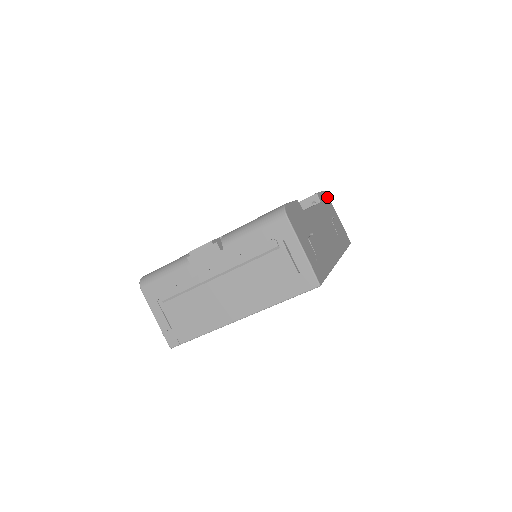
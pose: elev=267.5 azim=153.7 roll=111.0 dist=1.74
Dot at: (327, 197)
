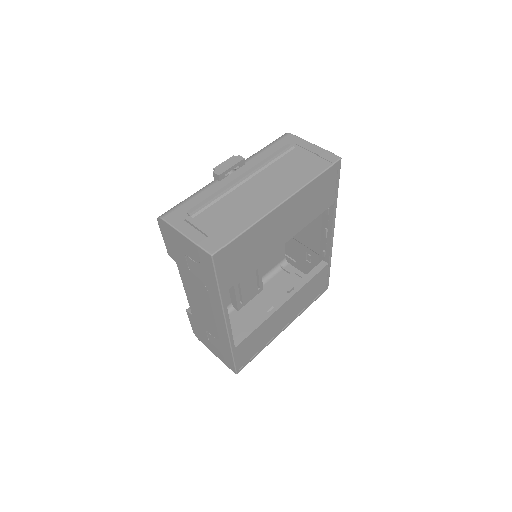
Dot at: occluded
